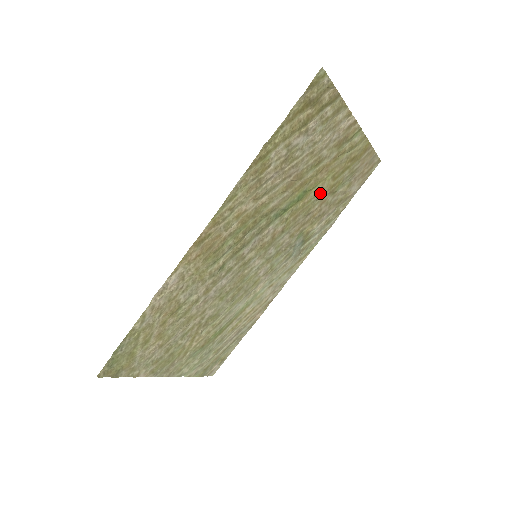
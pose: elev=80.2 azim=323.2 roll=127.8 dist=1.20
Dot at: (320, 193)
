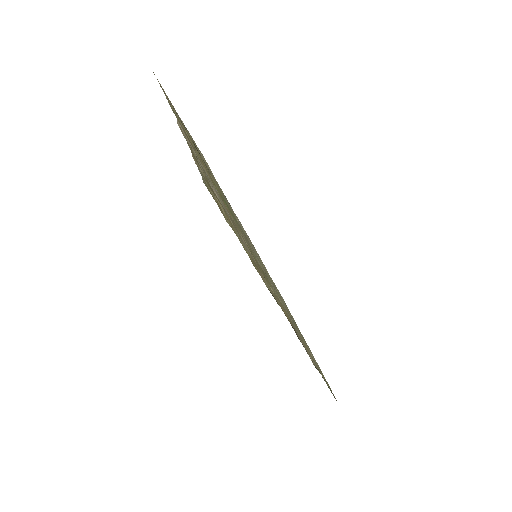
Dot at: occluded
